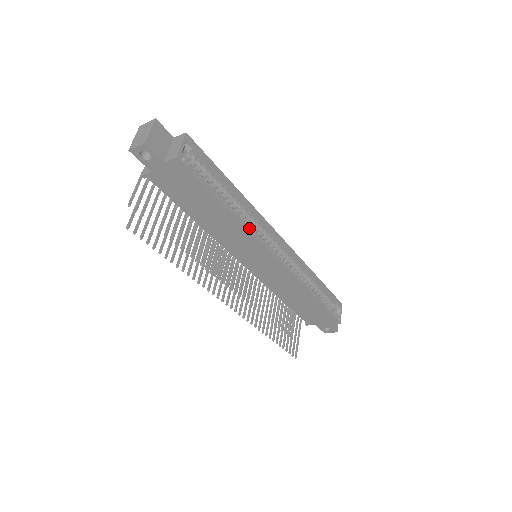
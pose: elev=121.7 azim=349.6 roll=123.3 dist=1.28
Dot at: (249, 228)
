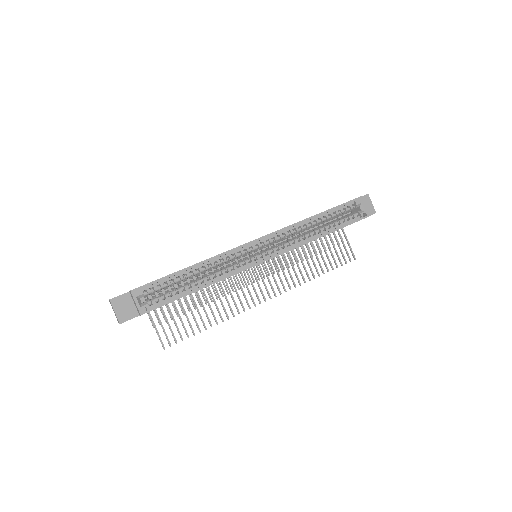
Dot at: (226, 275)
